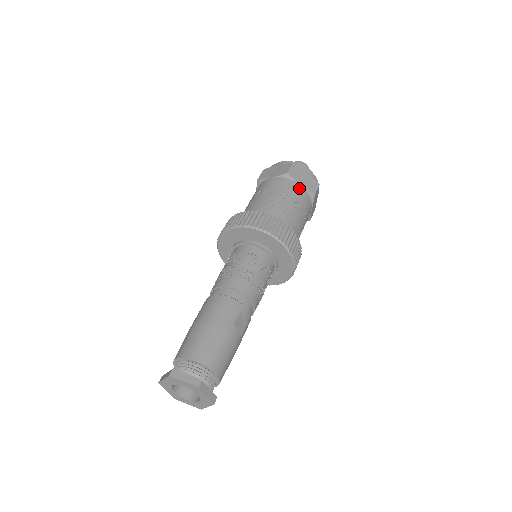
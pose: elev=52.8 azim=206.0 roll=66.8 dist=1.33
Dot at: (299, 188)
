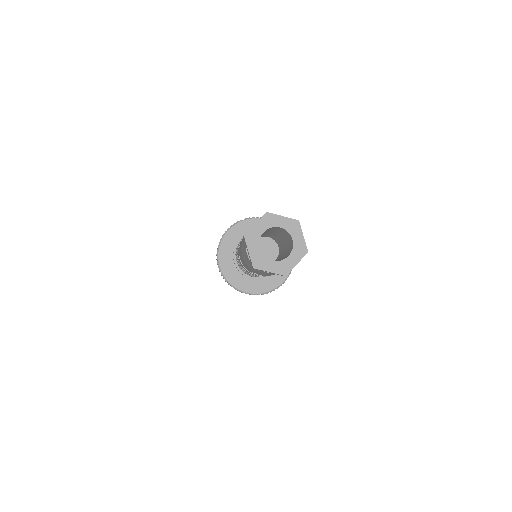
Dot at: occluded
